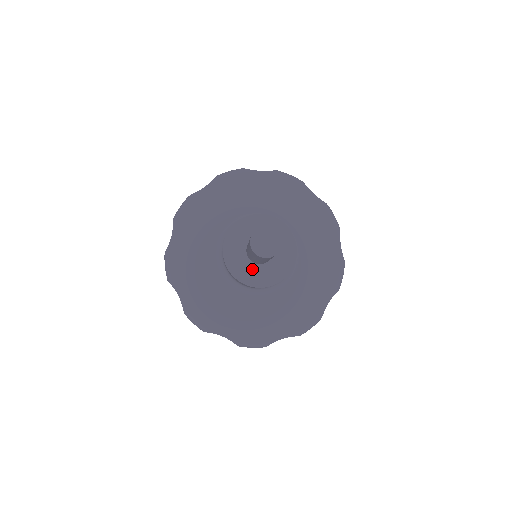
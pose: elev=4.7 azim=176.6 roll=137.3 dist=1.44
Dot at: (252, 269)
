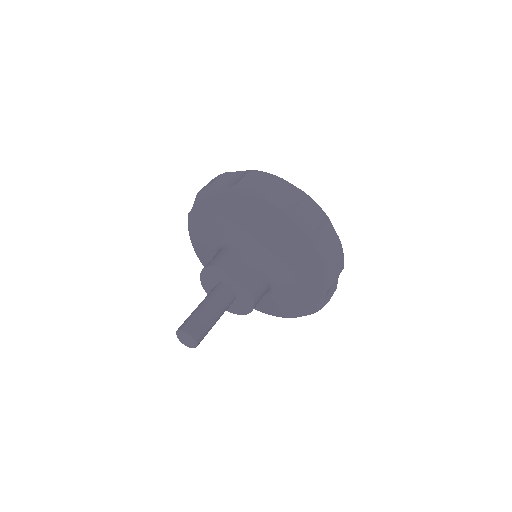
Dot at: occluded
